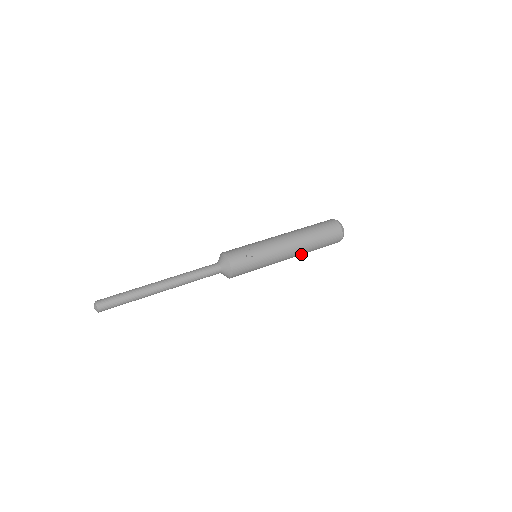
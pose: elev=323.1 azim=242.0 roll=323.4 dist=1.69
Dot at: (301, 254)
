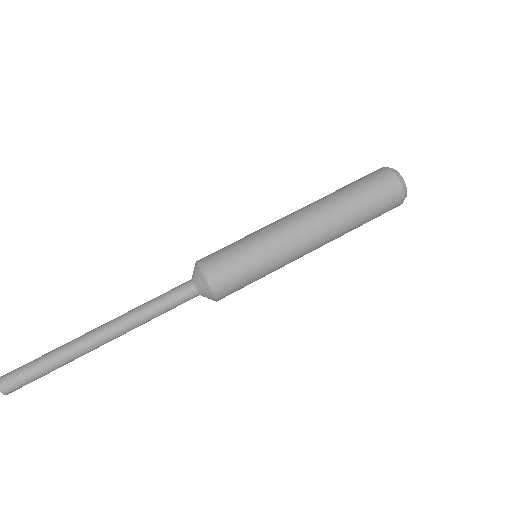
Dot at: occluded
